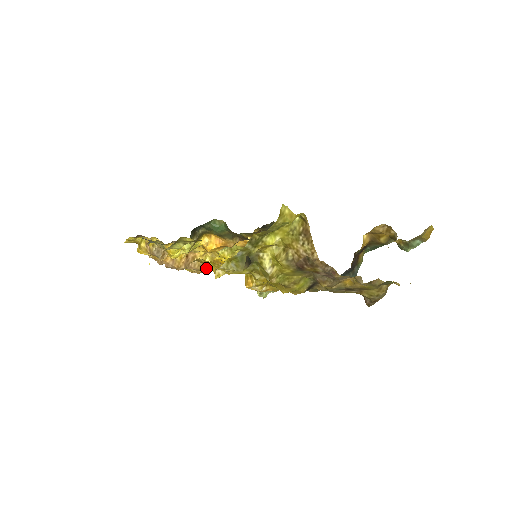
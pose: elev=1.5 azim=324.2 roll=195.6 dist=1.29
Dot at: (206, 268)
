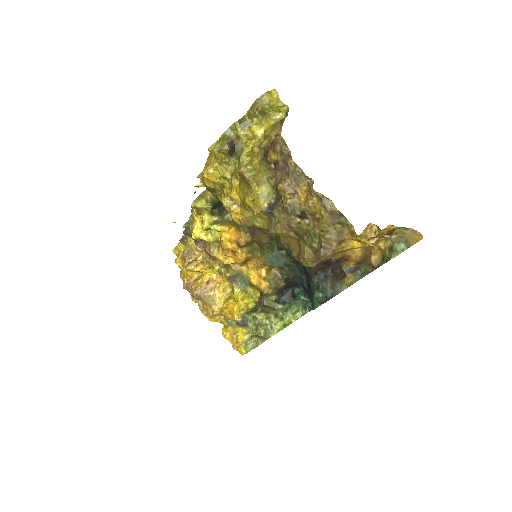
Dot at: (216, 308)
